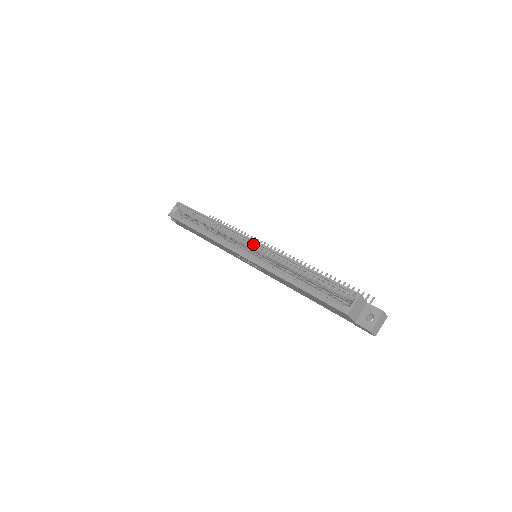
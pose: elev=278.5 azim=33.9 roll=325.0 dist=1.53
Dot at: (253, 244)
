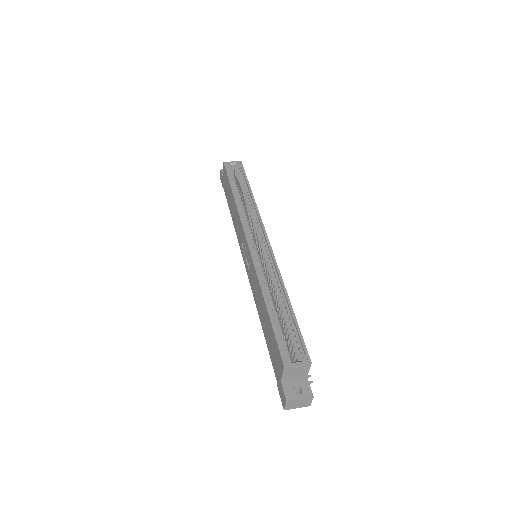
Dot at: (265, 244)
